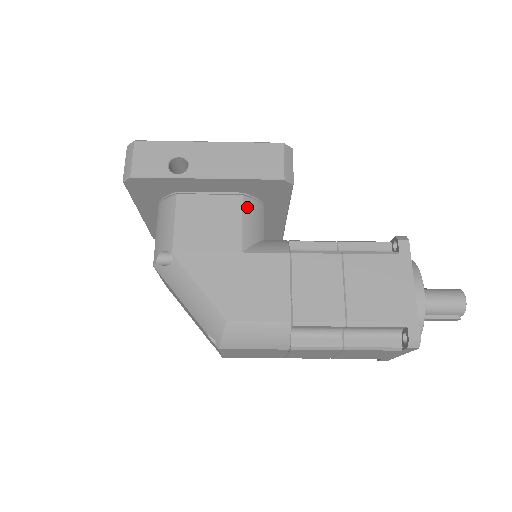
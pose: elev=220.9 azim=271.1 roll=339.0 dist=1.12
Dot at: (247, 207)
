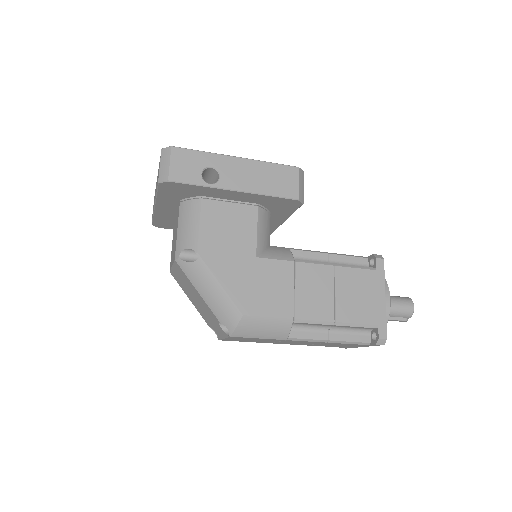
Dot at: (261, 217)
